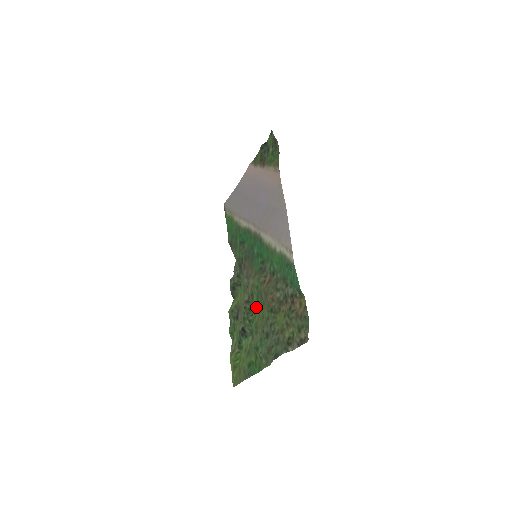
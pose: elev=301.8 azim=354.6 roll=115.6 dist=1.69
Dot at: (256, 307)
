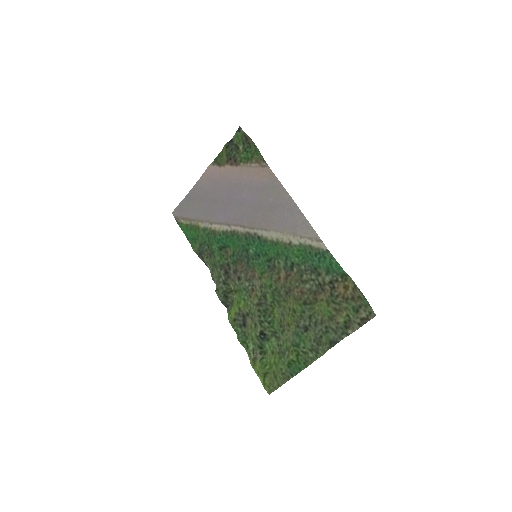
Dot at: (273, 307)
